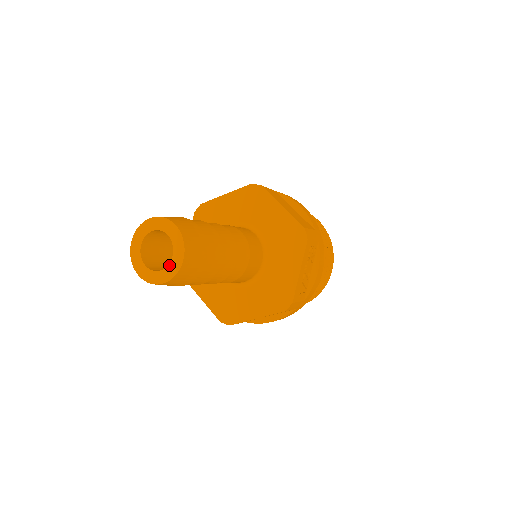
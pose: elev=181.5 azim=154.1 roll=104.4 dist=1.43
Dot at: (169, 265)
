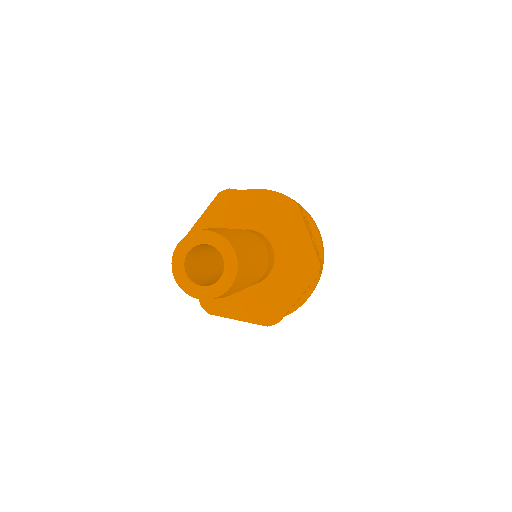
Dot at: (225, 268)
